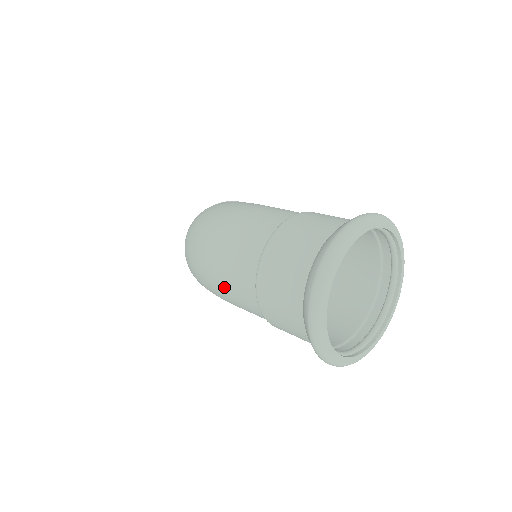
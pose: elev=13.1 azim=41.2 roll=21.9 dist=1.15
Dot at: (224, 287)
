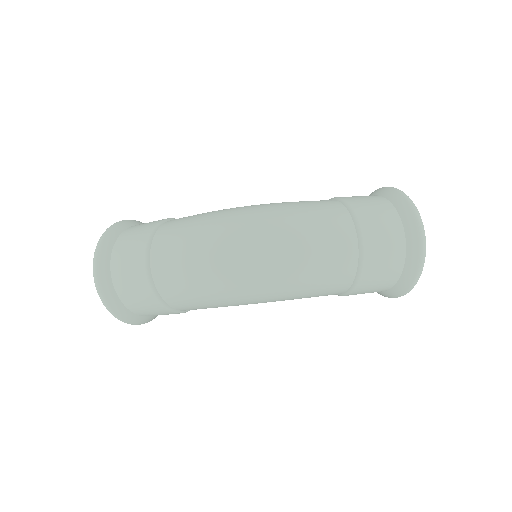
Dot at: (317, 279)
